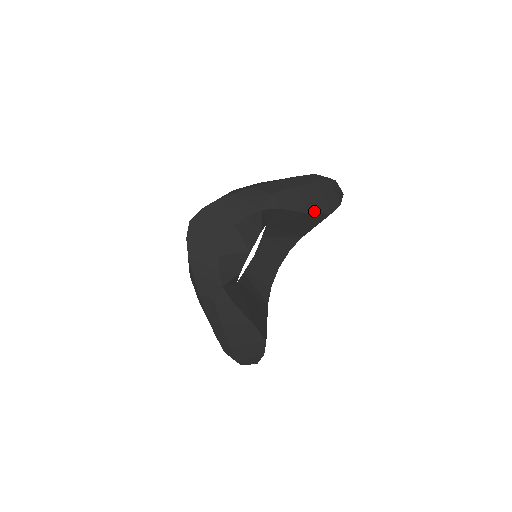
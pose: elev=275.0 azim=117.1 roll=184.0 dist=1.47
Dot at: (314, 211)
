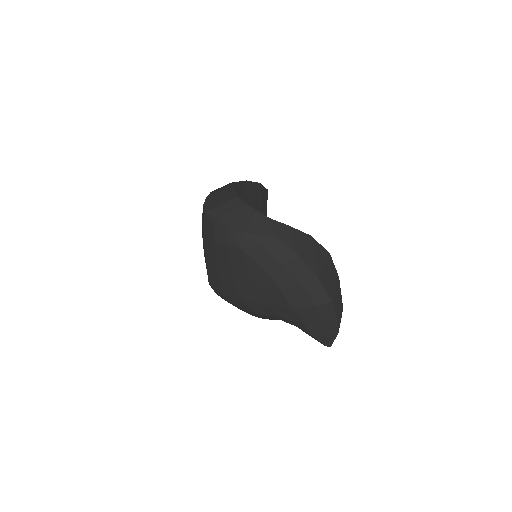
Dot at: (260, 185)
